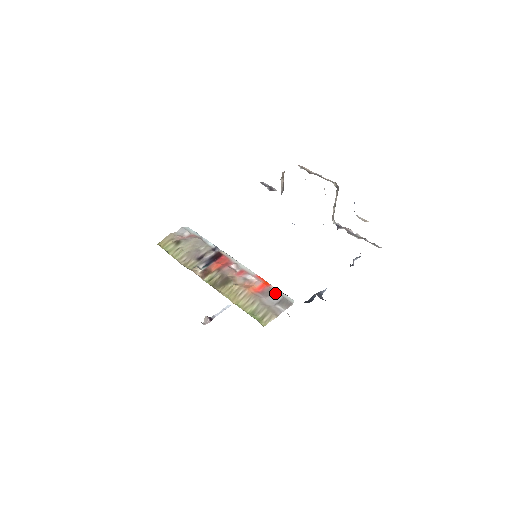
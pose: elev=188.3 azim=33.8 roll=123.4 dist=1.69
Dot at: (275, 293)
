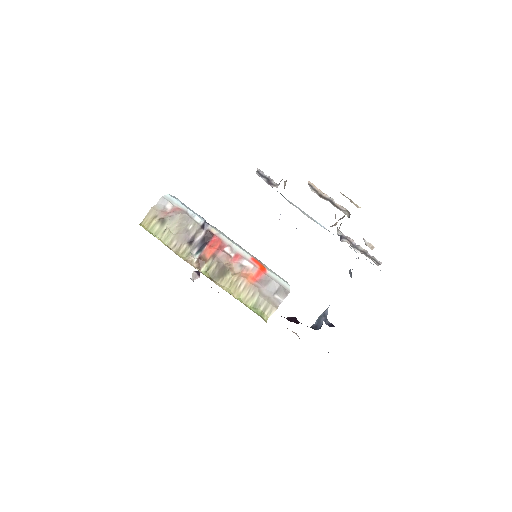
Dot at: (272, 281)
